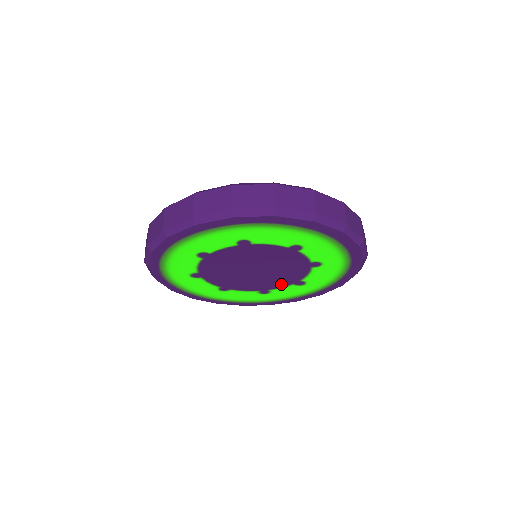
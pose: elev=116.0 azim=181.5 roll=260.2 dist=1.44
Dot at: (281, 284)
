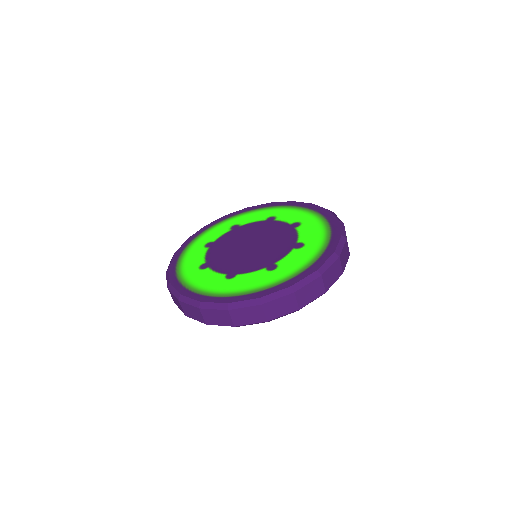
Dot at: occluded
